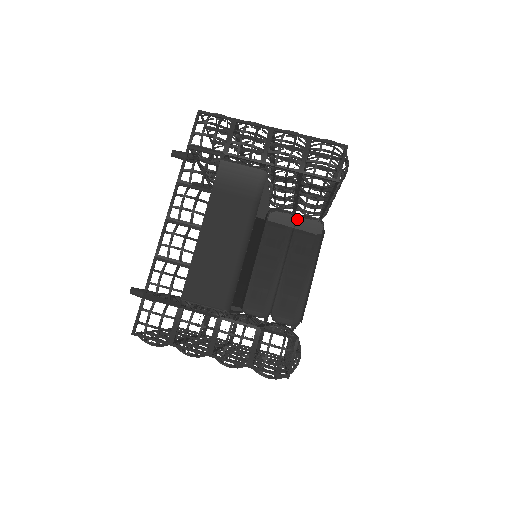
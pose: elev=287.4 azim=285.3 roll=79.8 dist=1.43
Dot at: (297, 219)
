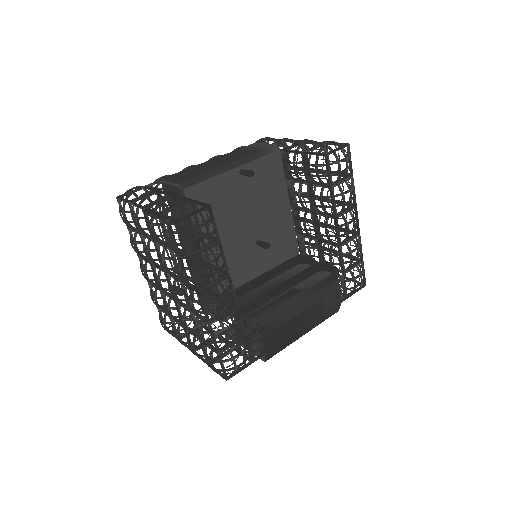
Dot at: (316, 263)
